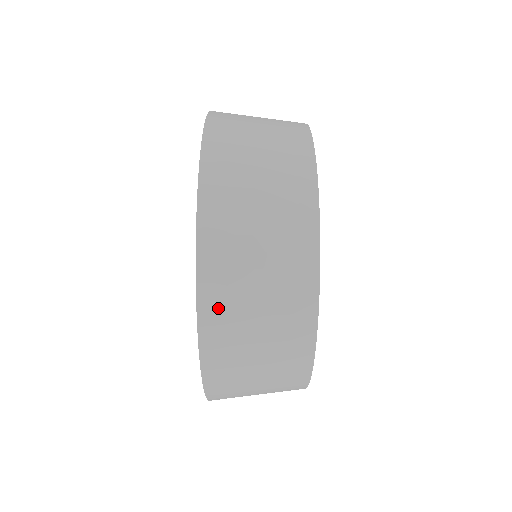
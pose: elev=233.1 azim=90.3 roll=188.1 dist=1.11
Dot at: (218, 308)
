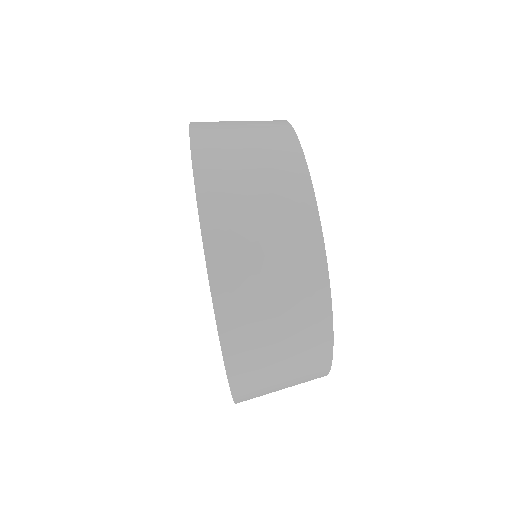
Dot at: (216, 189)
